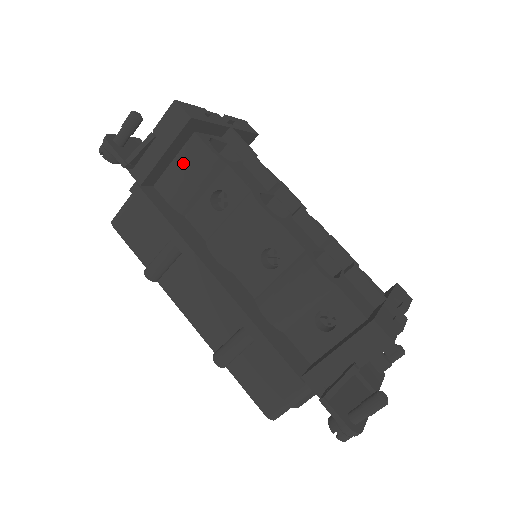
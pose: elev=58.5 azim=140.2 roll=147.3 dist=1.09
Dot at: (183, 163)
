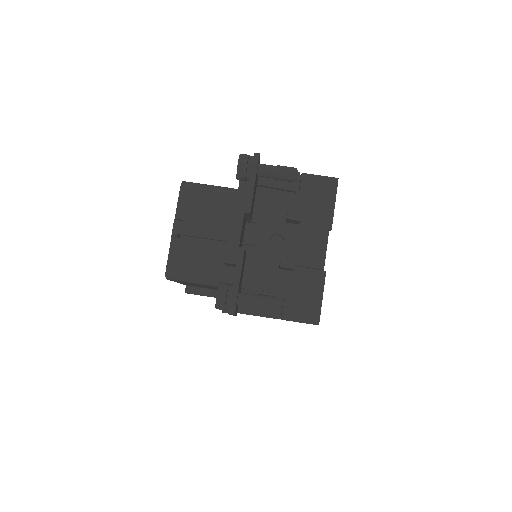
Dot at: occluded
